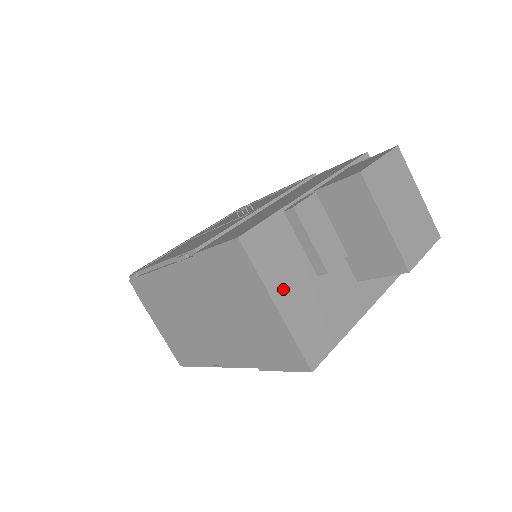
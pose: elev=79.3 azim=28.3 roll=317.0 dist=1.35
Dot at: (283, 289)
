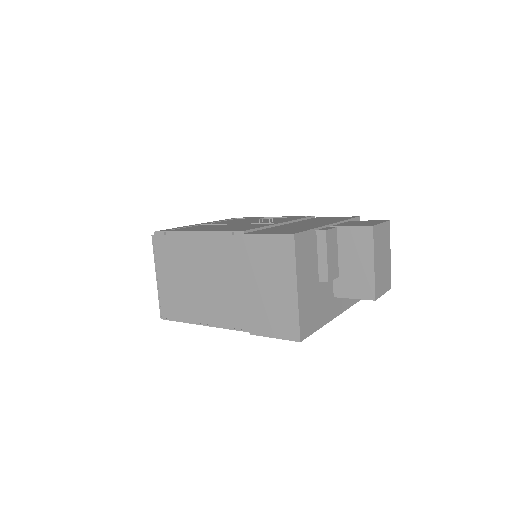
Dot at: (303, 280)
